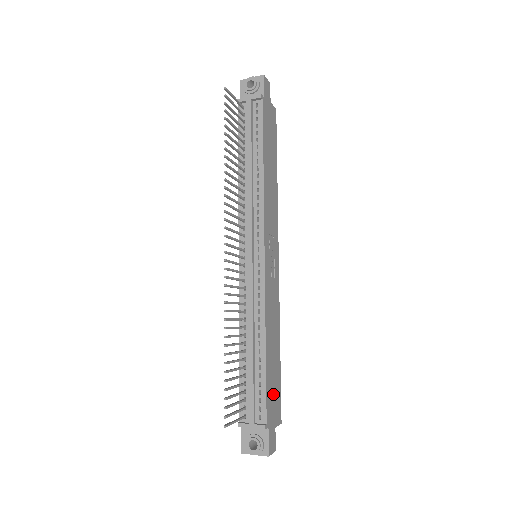
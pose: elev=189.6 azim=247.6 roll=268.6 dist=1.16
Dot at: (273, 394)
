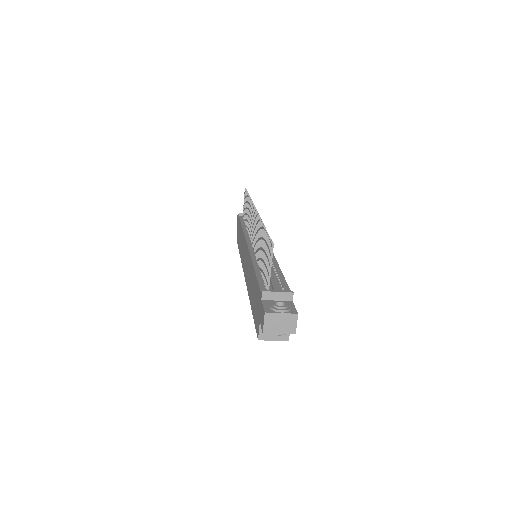
Dot at: occluded
